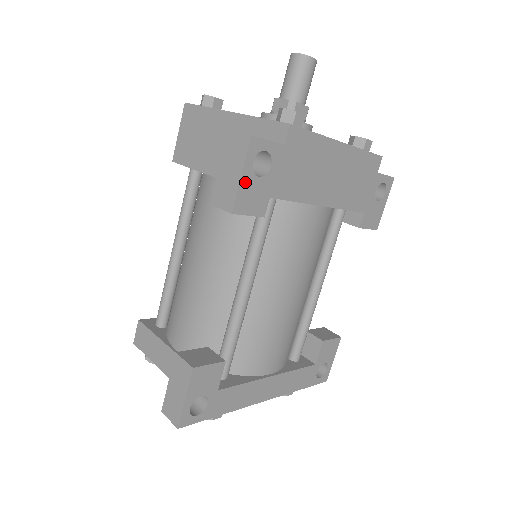
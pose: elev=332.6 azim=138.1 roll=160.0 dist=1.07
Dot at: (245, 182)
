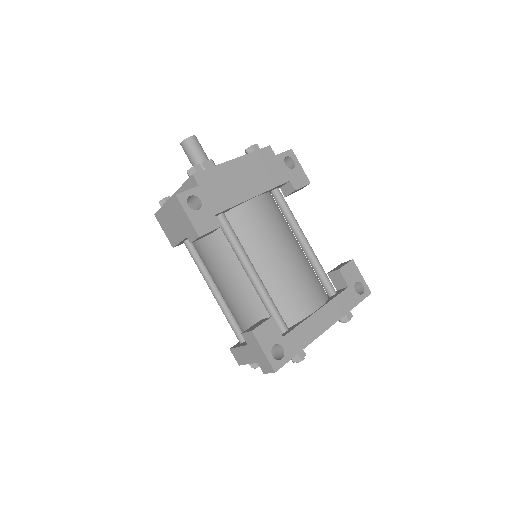
Dot at: (193, 218)
